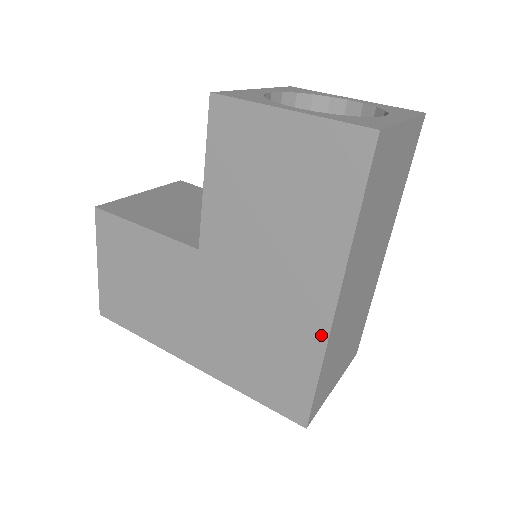
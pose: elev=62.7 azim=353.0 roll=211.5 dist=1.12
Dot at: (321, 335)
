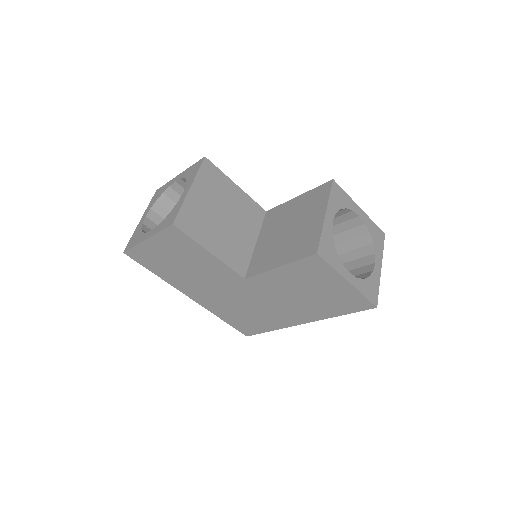
Dot at: (286, 325)
